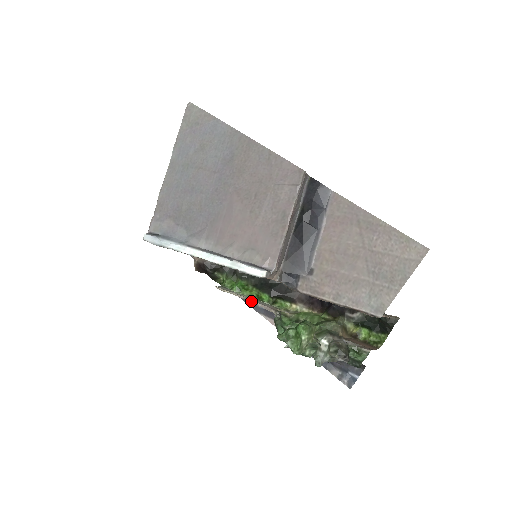
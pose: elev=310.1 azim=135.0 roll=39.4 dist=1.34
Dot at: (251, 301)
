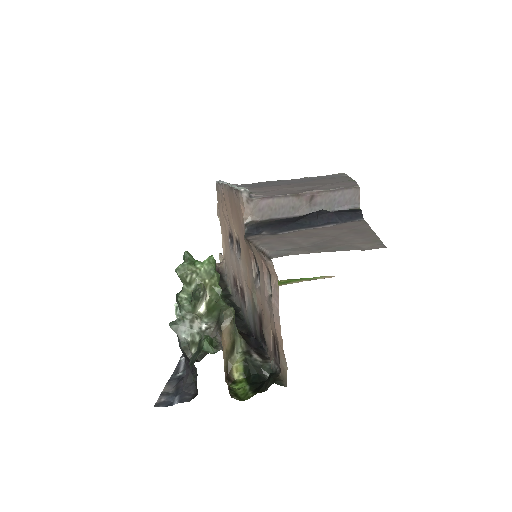
Dot at: occluded
